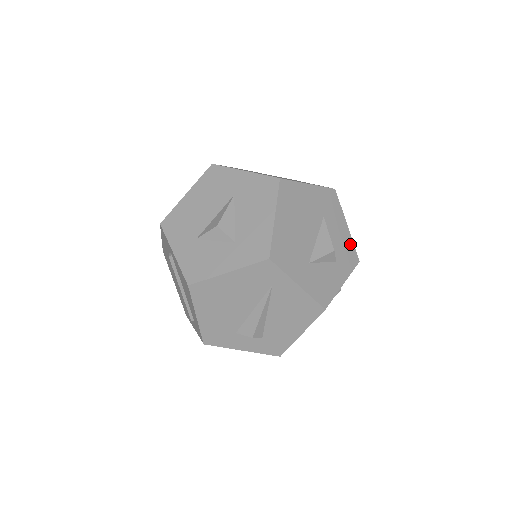
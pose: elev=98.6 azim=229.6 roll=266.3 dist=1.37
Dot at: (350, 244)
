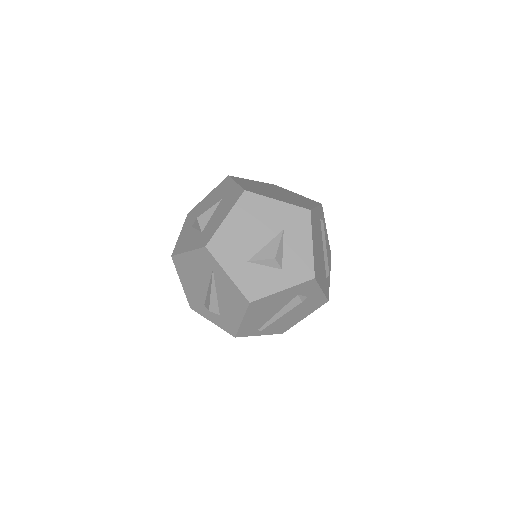
Dot at: (309, 260)
